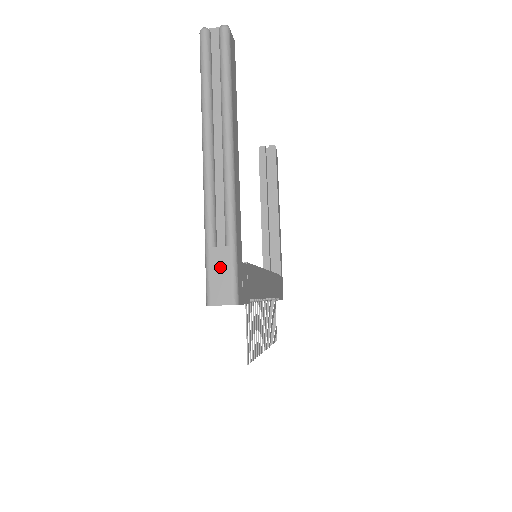
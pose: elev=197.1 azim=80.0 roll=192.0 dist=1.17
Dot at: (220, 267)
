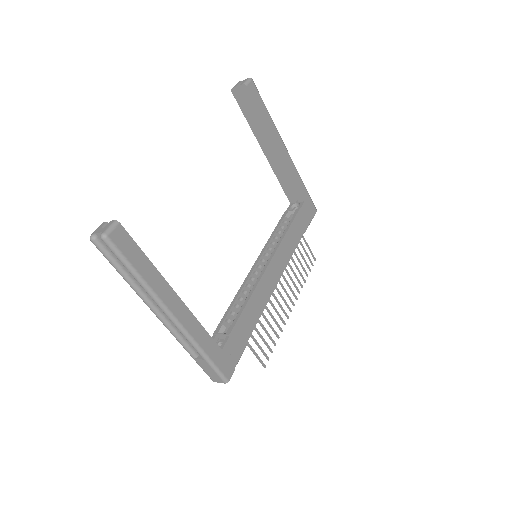
Dot at: (206, 368)
